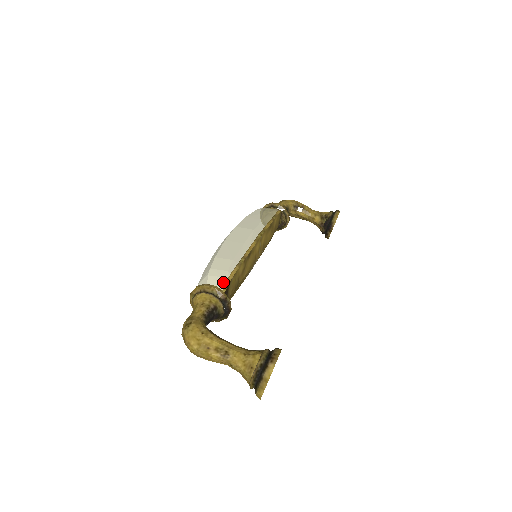
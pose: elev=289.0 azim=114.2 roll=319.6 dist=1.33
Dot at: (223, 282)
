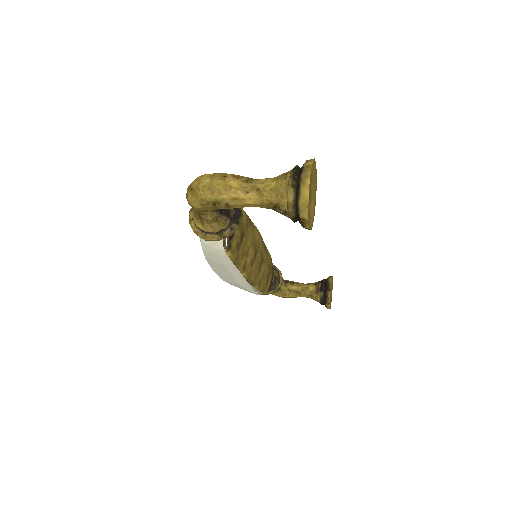
Dot at: occluded
